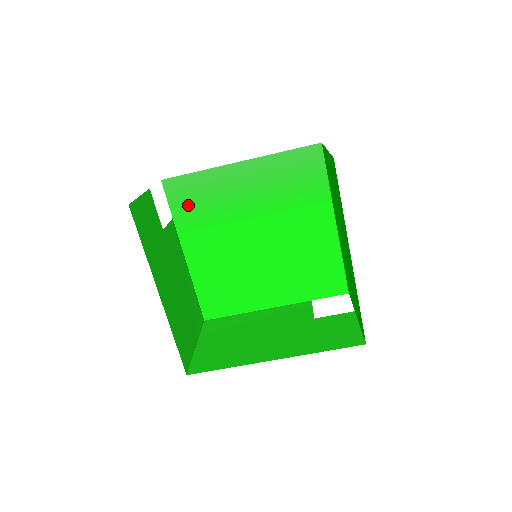
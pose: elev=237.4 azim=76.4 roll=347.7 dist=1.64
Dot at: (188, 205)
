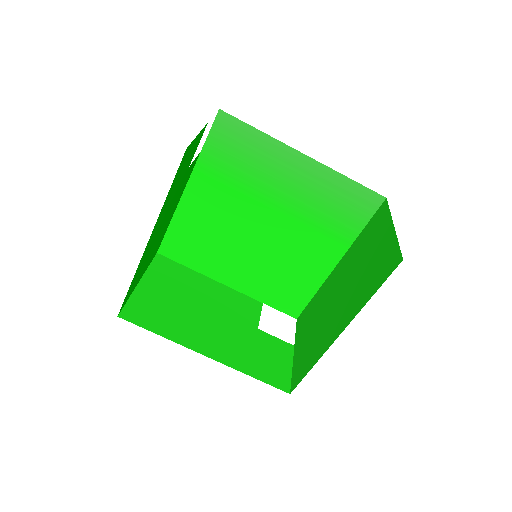
Dot at: (226, 151)
